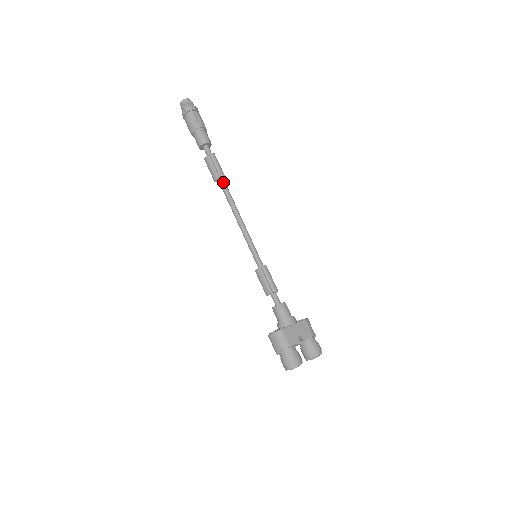
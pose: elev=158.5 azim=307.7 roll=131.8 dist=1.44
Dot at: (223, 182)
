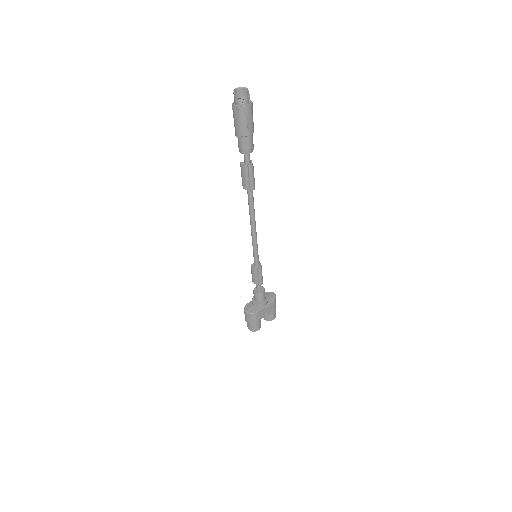
Dot at: (251, 194)
